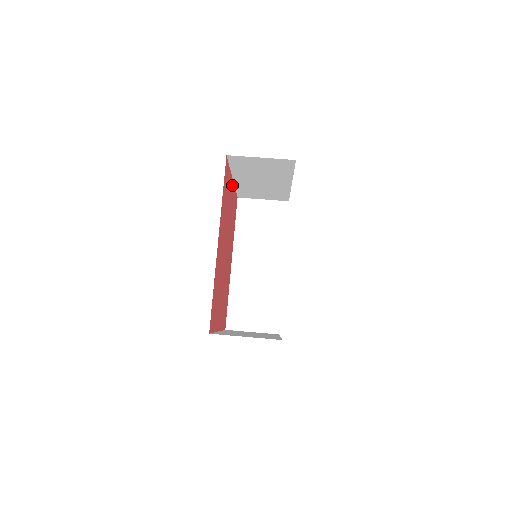
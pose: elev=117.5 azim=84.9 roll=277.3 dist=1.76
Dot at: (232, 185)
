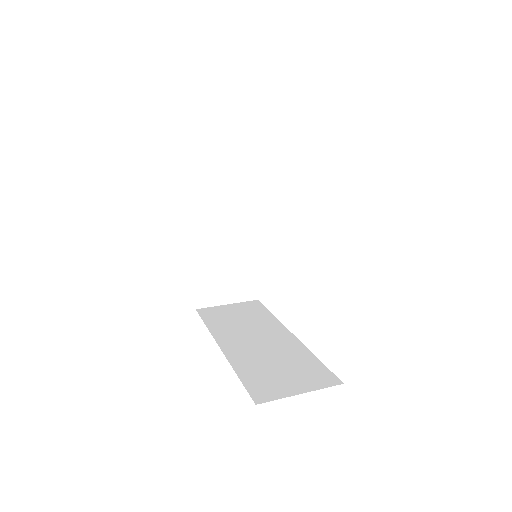
Dot at: occluded
